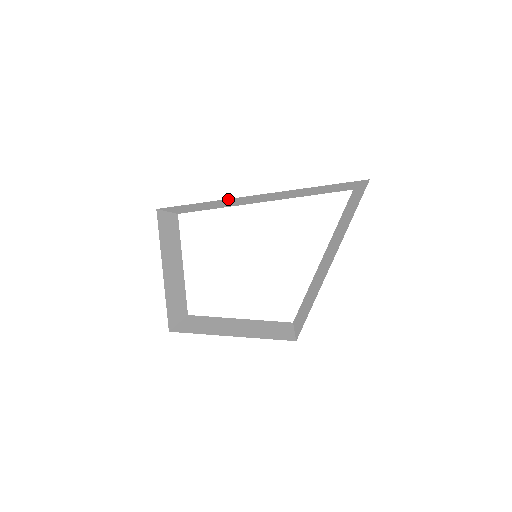
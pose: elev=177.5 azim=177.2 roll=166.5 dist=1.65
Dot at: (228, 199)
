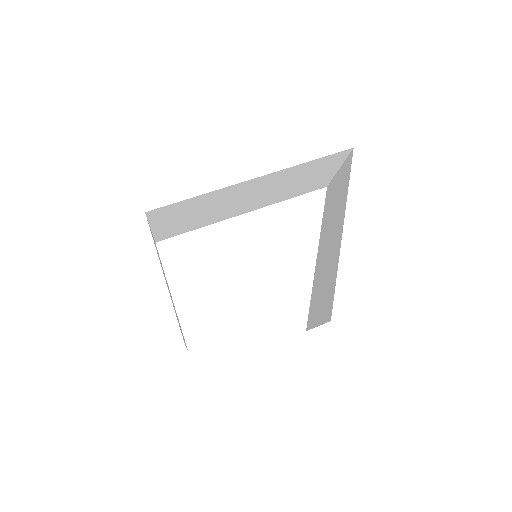
Dot at: (220, 191)
